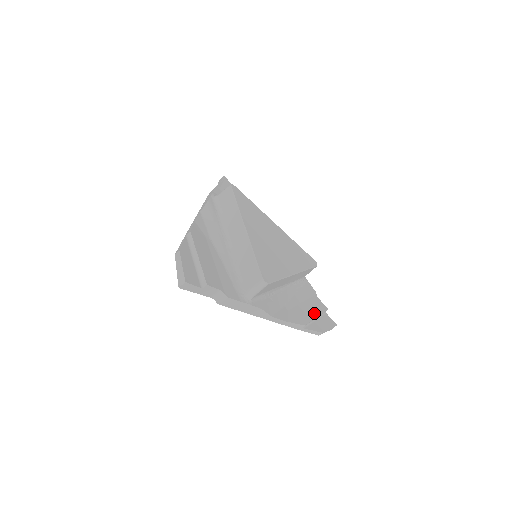
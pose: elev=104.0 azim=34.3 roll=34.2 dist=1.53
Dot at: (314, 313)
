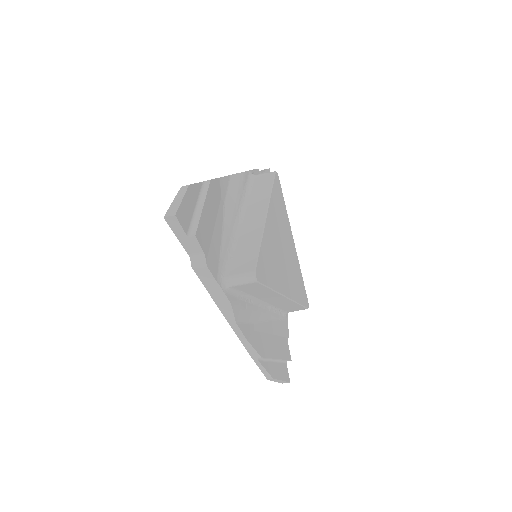
Dot at: (277, 353)
